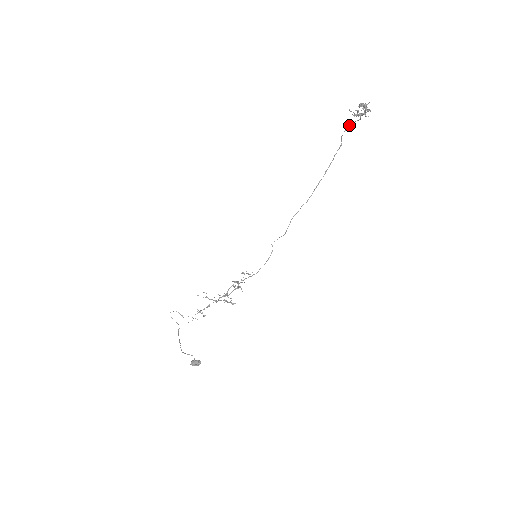
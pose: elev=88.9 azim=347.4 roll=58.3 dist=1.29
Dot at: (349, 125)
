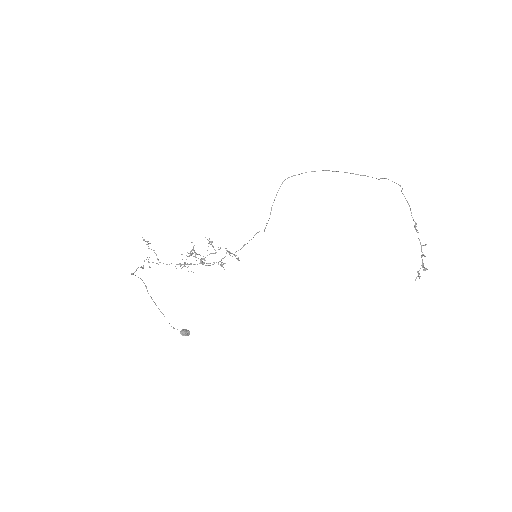
Dot at: (403, 194)
